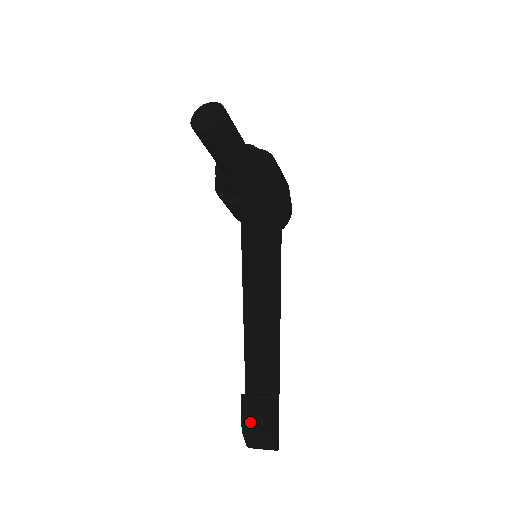
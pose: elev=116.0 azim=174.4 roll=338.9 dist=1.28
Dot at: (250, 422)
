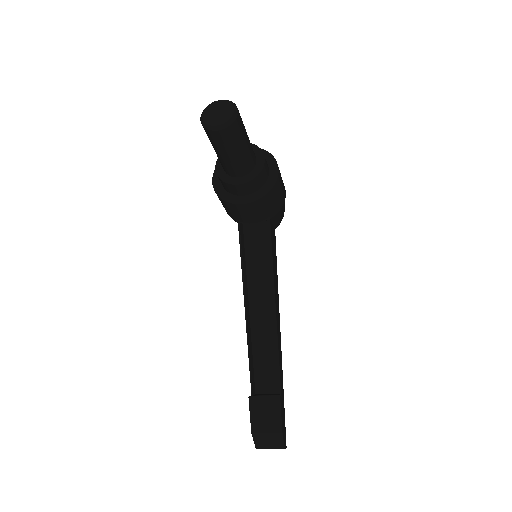
Dot at: (260, 423)
